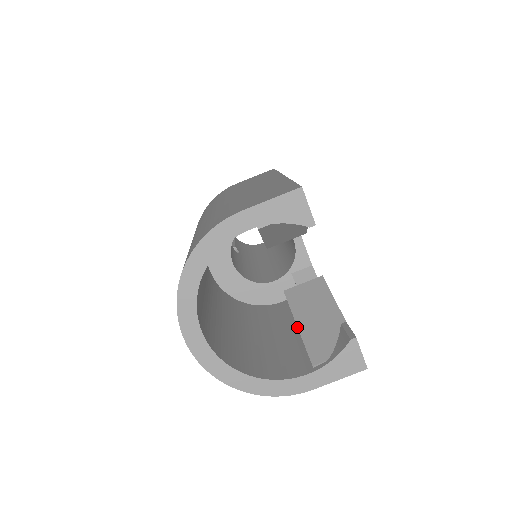
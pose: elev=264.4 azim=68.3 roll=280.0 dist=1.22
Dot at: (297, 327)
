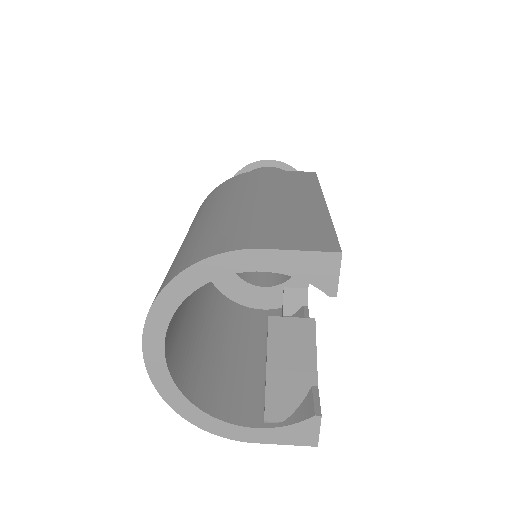
Dot at: (265, 354)
